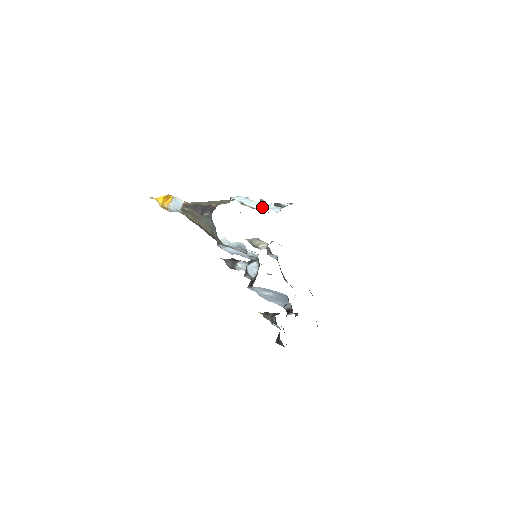
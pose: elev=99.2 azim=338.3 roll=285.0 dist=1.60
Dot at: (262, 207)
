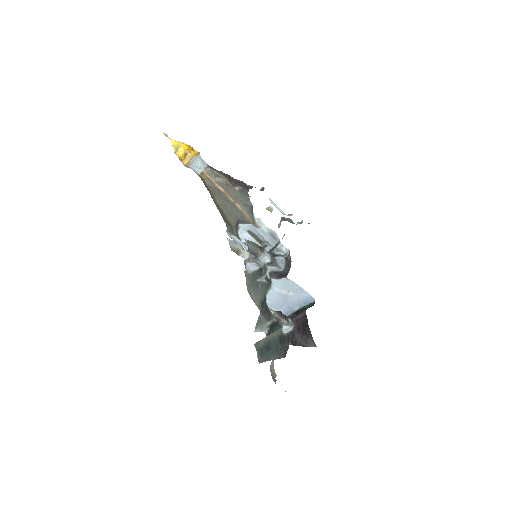
Dot at: (284, 213)
